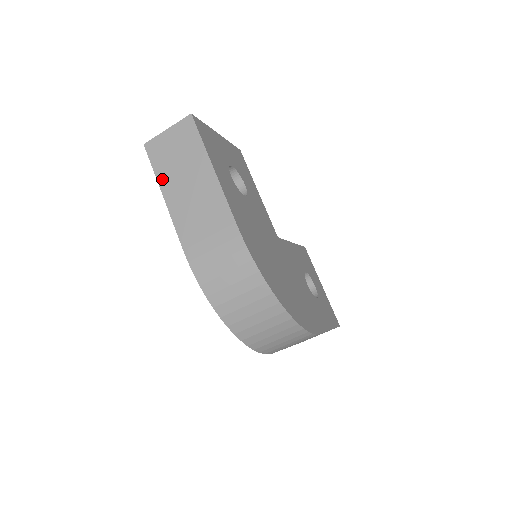
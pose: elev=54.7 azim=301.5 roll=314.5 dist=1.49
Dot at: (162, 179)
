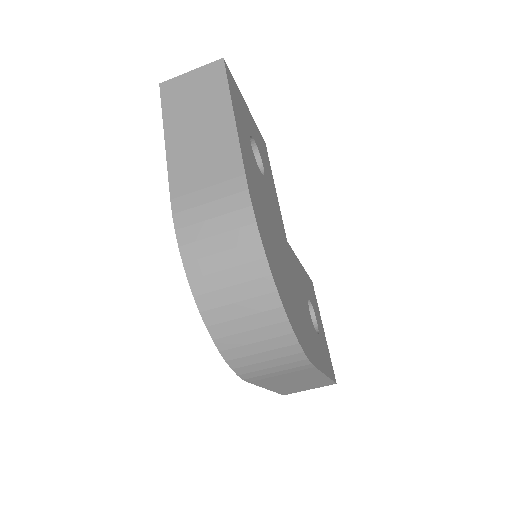
Dot at: (169, 120)
